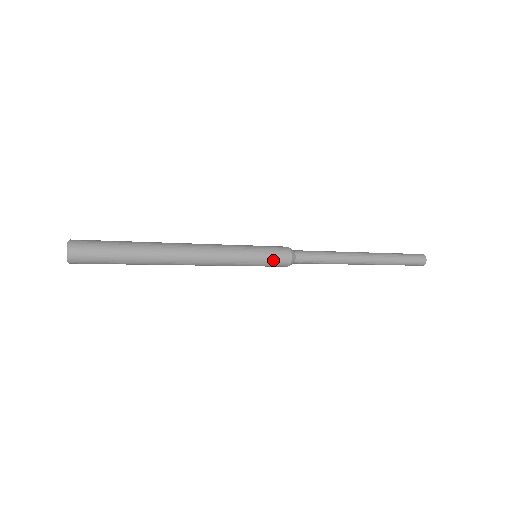
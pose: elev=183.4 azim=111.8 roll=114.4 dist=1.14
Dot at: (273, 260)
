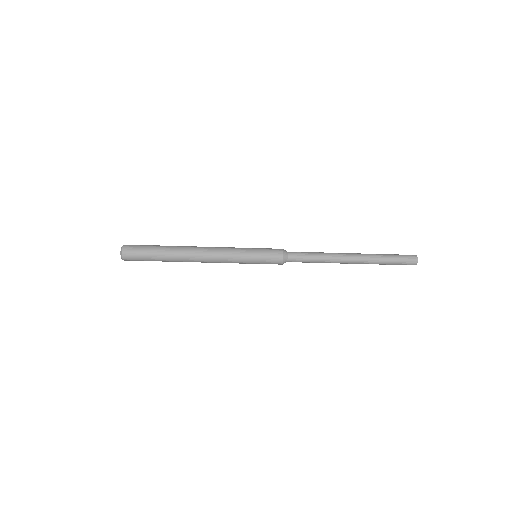
Dot at: (268, 252)
